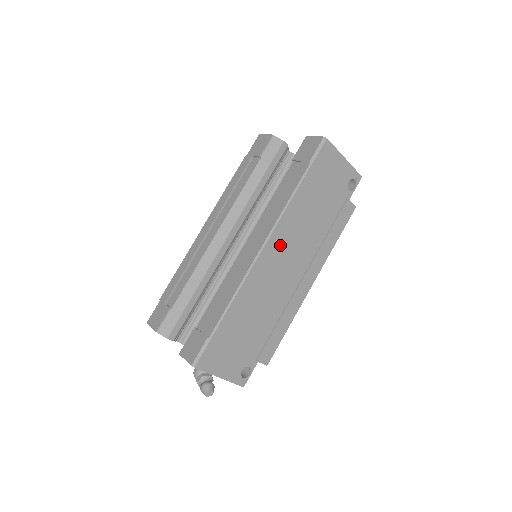
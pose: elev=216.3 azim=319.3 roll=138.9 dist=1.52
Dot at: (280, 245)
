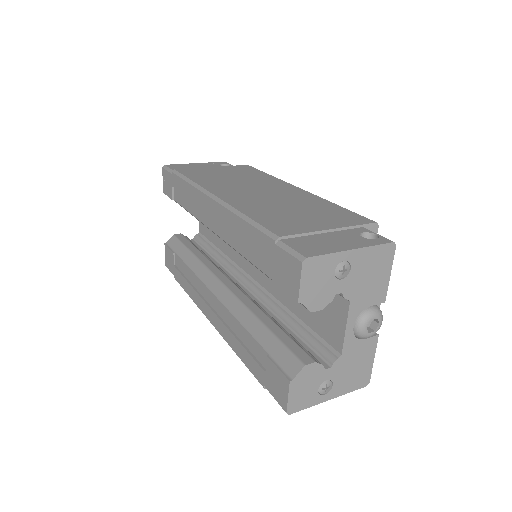
Dot at: occluded
